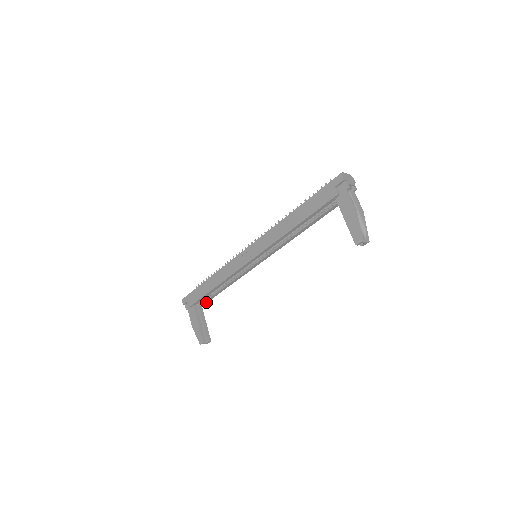
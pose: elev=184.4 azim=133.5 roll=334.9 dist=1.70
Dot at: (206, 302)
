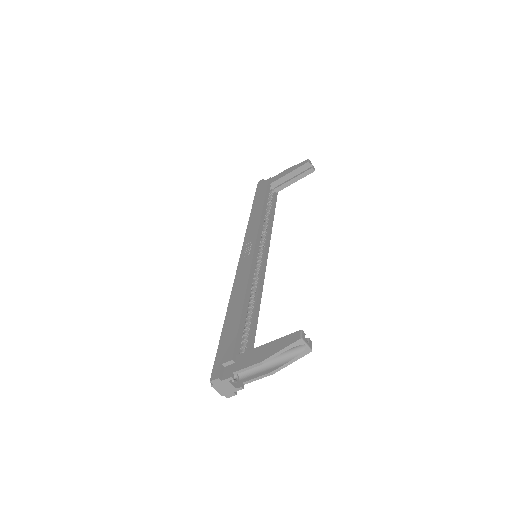
Dot at: occluded
